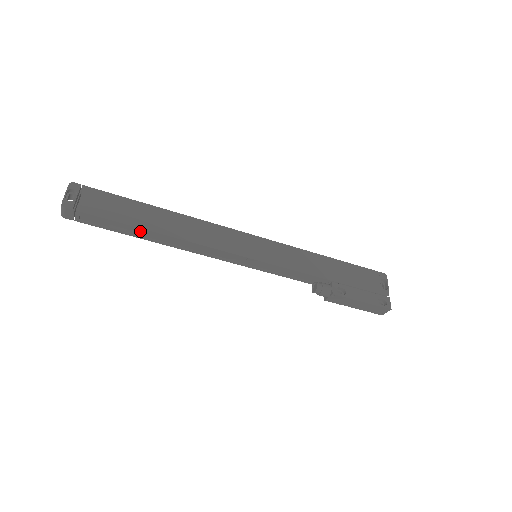
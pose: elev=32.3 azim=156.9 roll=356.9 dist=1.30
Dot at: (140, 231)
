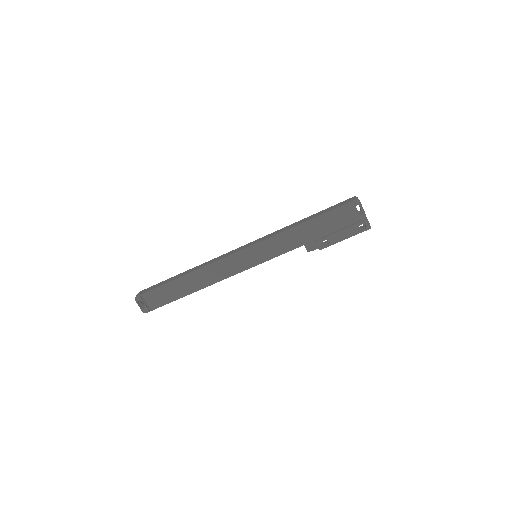
Dot at: occluded
